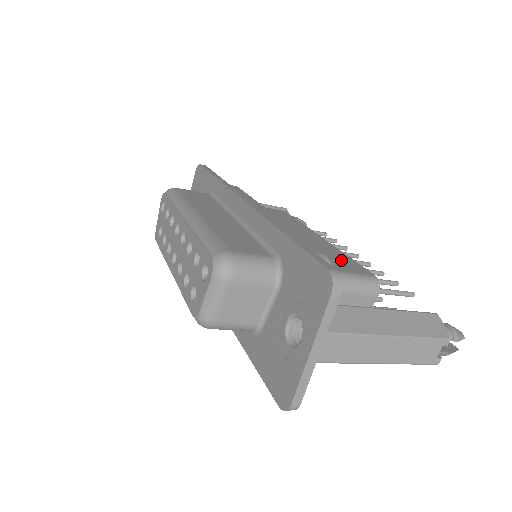
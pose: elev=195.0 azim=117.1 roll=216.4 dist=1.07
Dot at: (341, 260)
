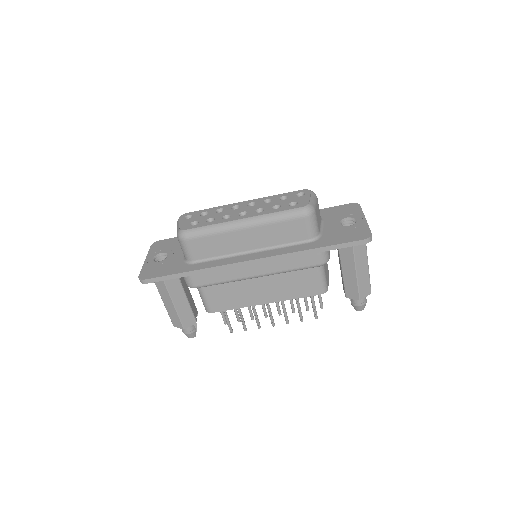
Dot at: occluded
